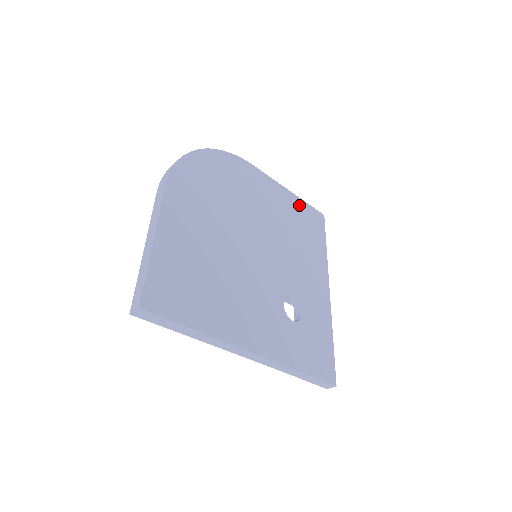
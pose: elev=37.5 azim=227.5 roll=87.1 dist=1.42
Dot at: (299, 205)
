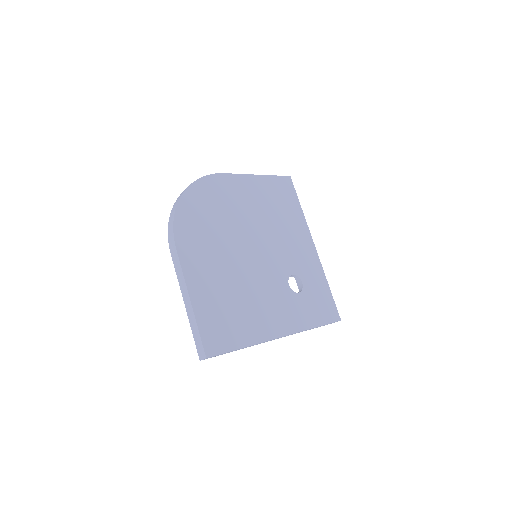
Dot at: (269, 183)
